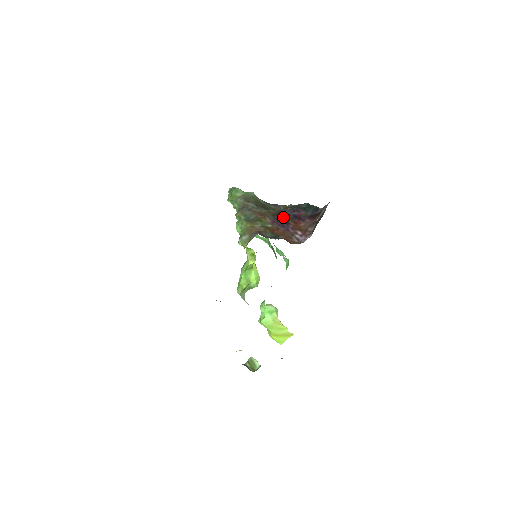
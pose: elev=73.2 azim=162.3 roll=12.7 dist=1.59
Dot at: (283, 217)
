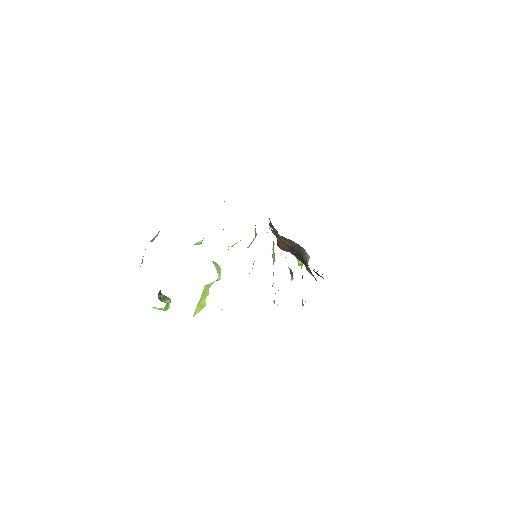
Dot at: (299, 255)
